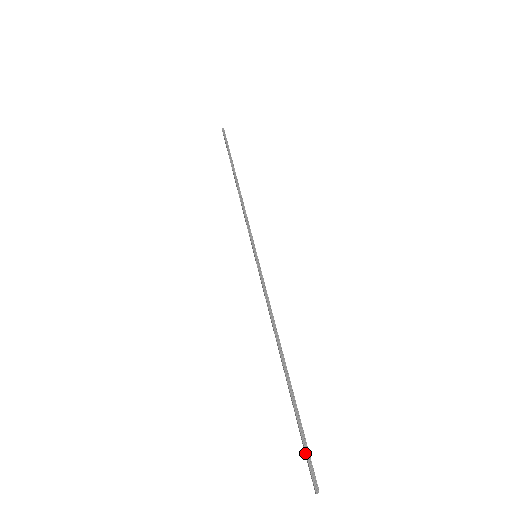
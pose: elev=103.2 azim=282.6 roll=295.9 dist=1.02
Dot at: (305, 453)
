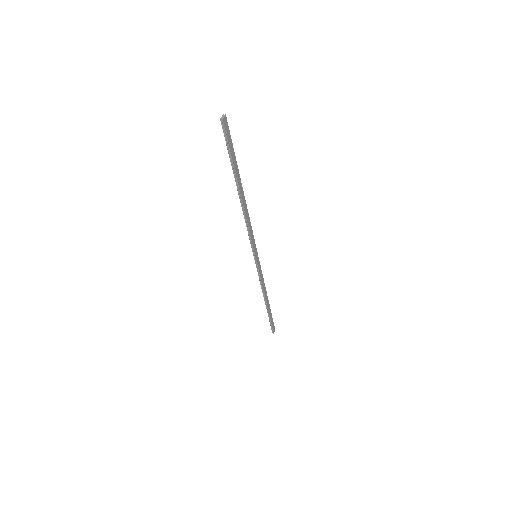
Dot at: (228, 138)
